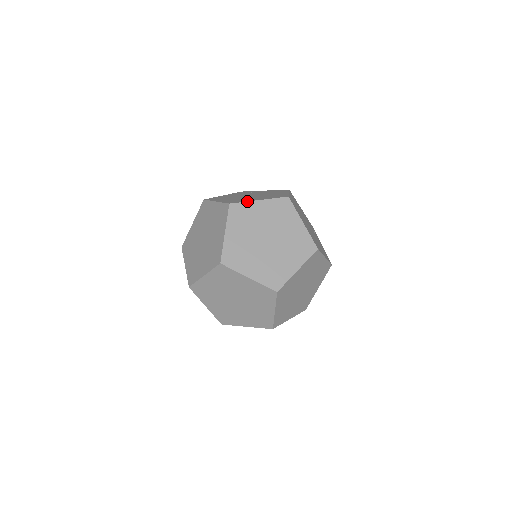
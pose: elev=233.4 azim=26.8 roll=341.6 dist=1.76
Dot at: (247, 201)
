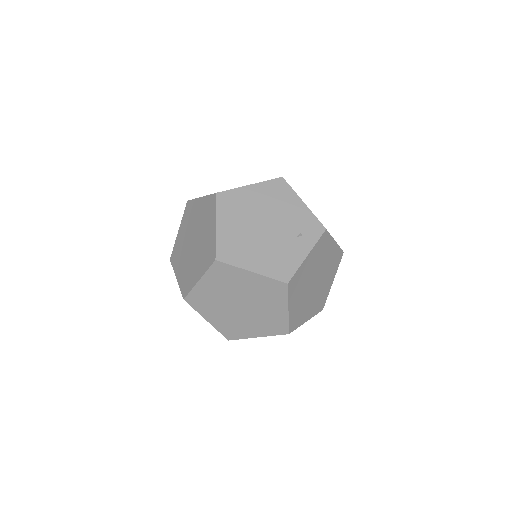
Dot at: (195, 198)
